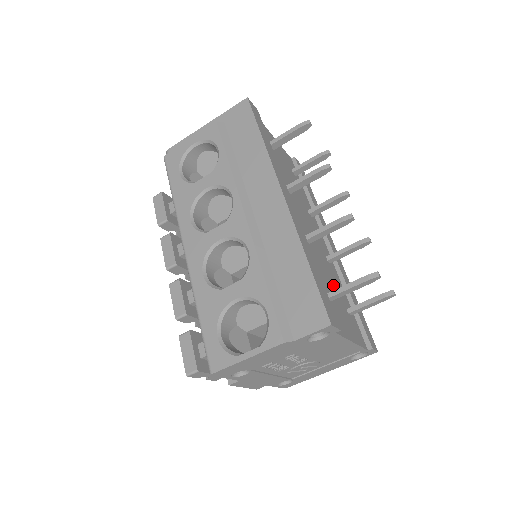
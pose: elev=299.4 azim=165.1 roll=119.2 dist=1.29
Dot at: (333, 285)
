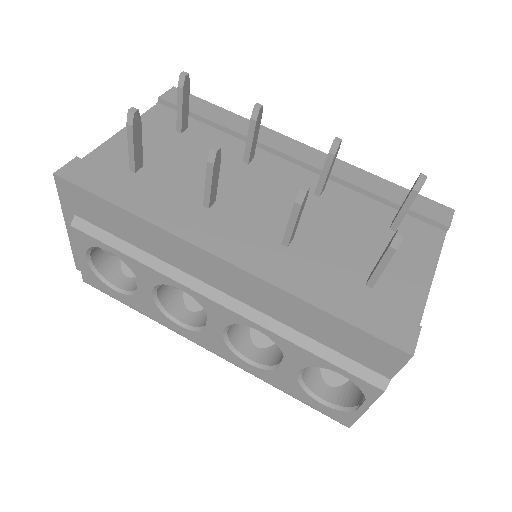
Dot at: (354, 230)
